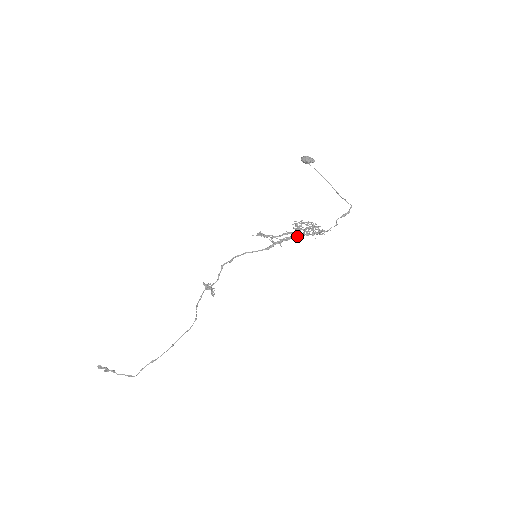
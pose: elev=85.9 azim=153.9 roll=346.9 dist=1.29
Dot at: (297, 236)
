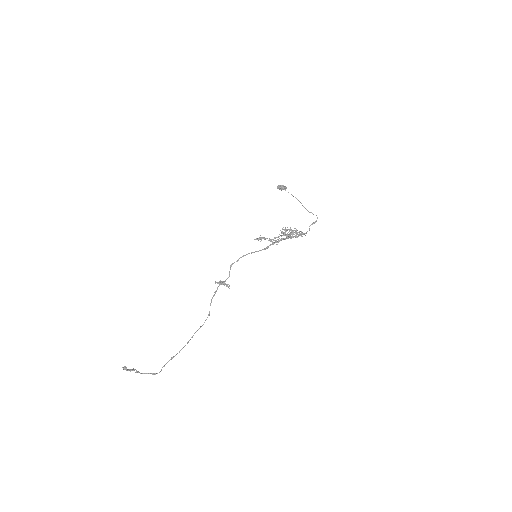
Dot at: occluded
